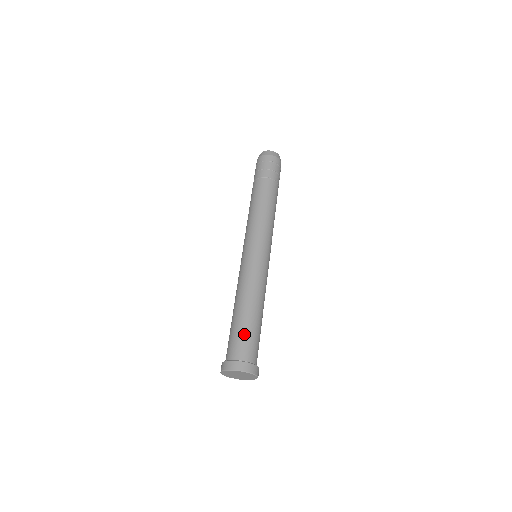
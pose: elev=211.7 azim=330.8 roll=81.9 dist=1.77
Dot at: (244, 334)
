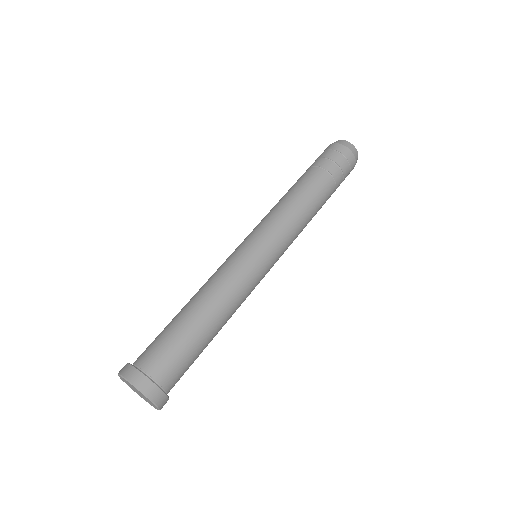
Dot at: (173, 342)
